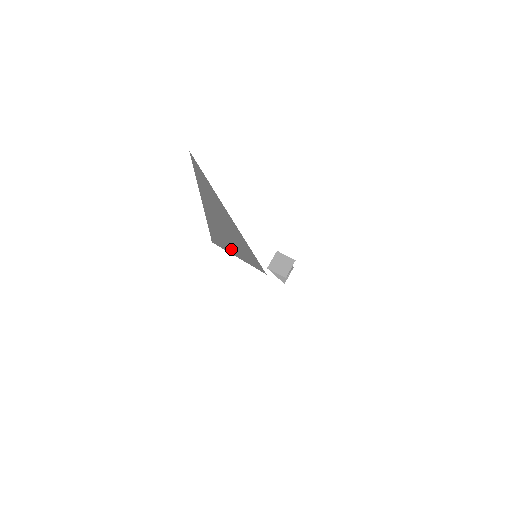
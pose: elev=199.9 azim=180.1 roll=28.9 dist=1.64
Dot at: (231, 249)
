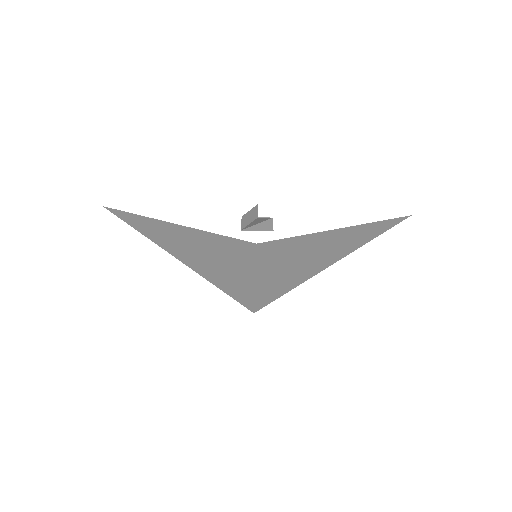
Dot at: (244, 280)
